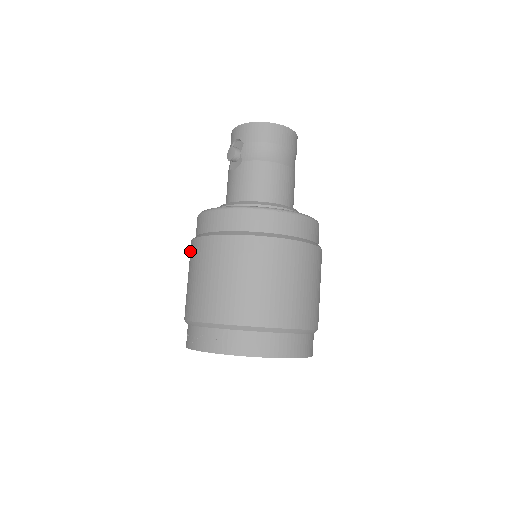
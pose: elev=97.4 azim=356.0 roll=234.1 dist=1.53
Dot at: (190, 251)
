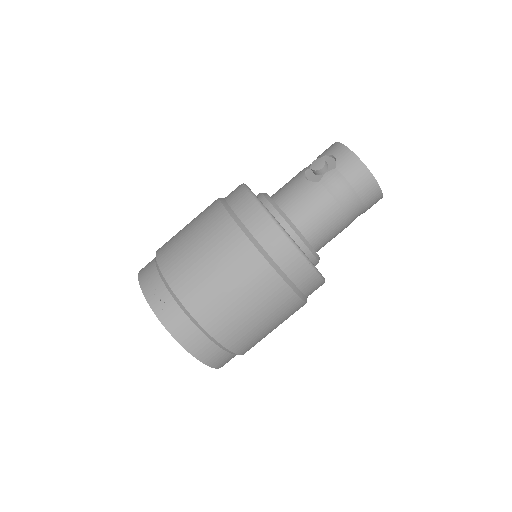
Dot at: (210, 207)
